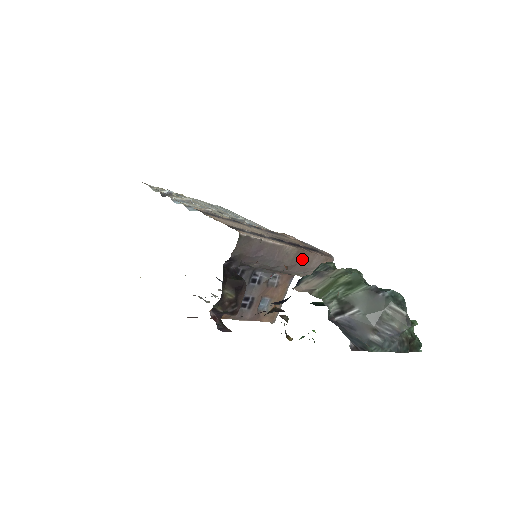
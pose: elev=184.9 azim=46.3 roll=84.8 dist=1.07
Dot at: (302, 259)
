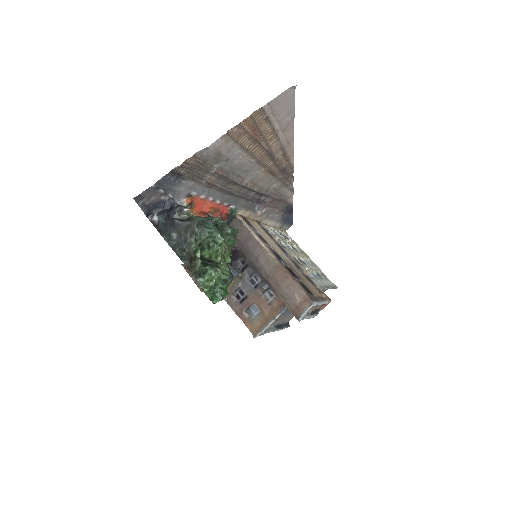
Dot at: (281, 277)
